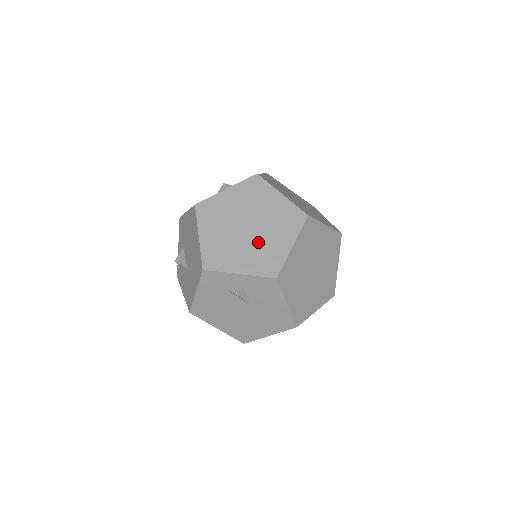
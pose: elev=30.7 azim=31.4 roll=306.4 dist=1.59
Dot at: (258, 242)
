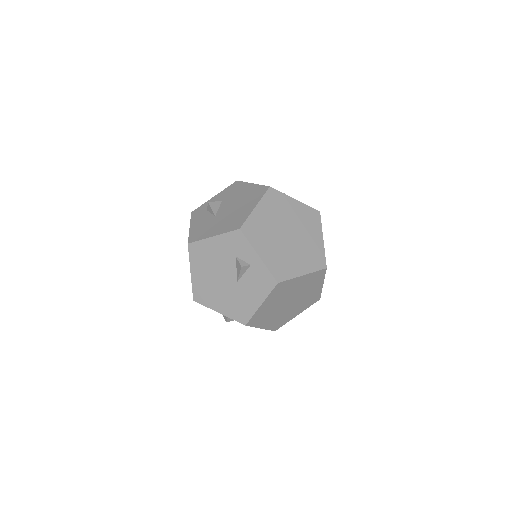
Dot at: (286, 250)
